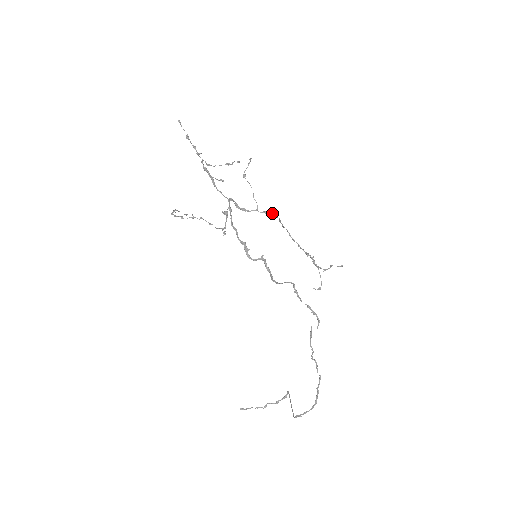
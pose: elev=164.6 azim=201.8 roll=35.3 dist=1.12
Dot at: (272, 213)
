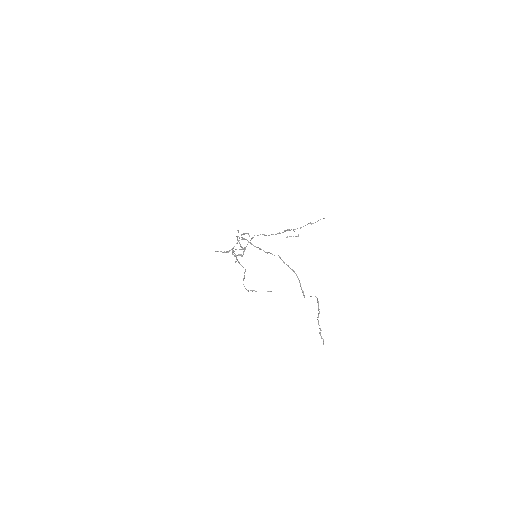
Dot at: occluded
